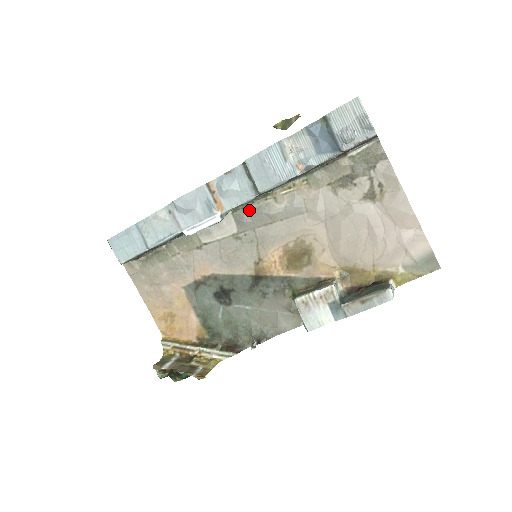
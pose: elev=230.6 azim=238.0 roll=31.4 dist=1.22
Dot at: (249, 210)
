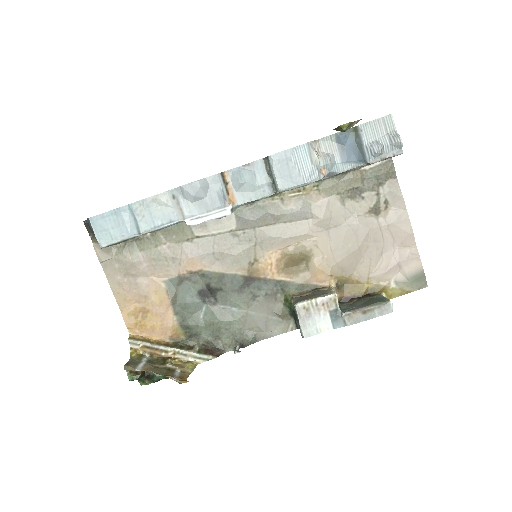
Dot at: (253, 207)
